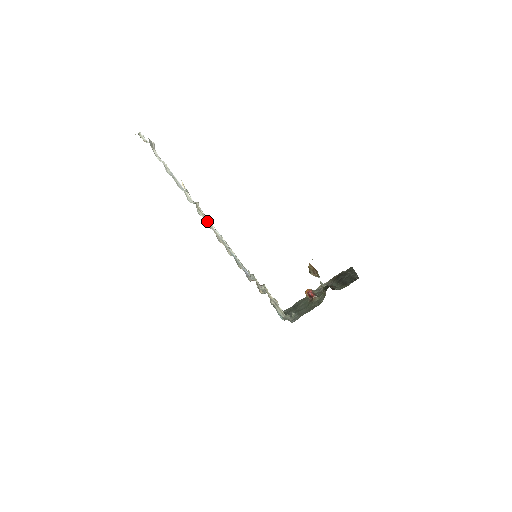
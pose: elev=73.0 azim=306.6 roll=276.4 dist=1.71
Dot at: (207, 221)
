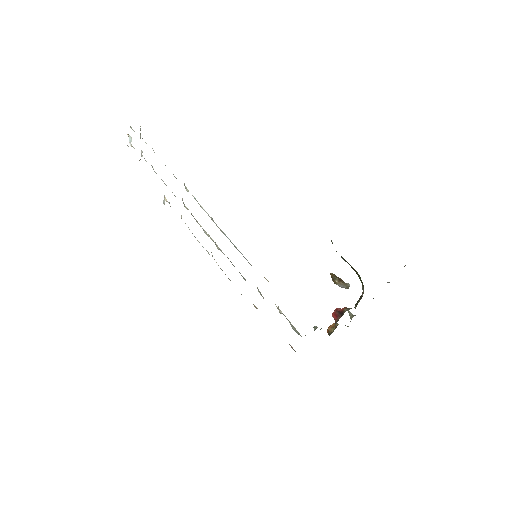
Dot at: (195, 198)
